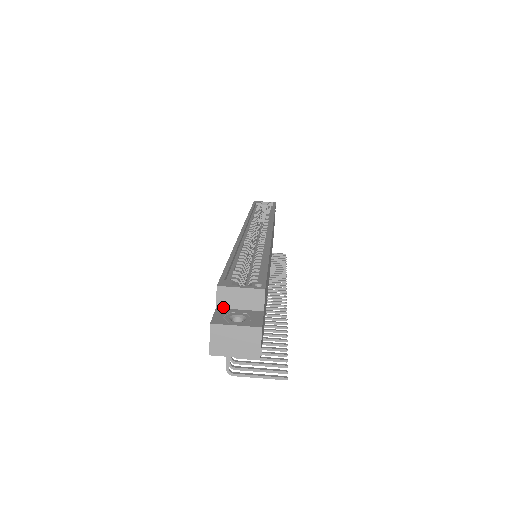
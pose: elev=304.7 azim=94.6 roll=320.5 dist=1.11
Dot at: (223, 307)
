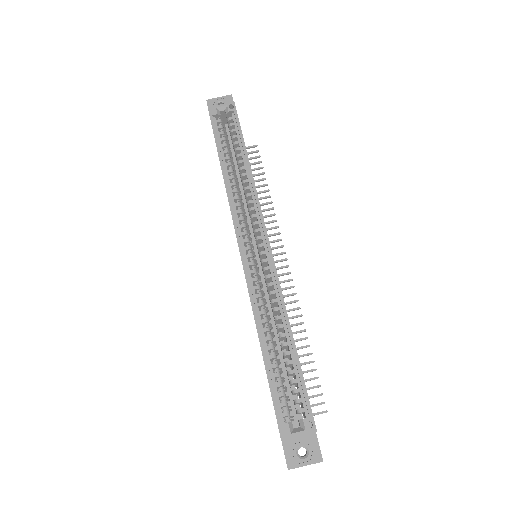
Dot at: (286, 439)
